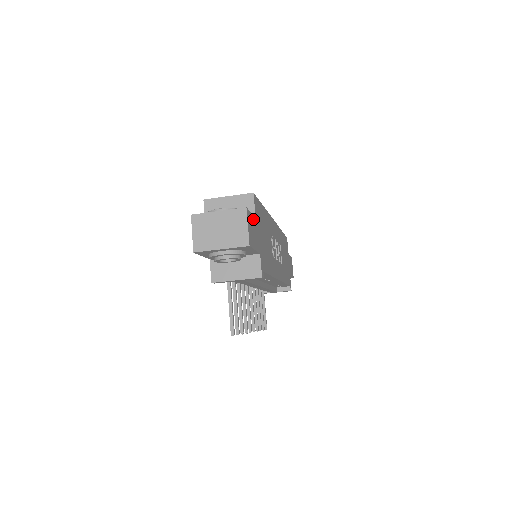
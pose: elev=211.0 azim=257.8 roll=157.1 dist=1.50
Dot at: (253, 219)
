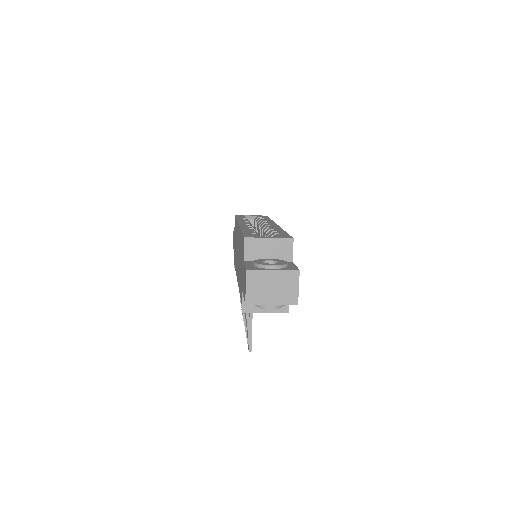
Dot at: occluded
